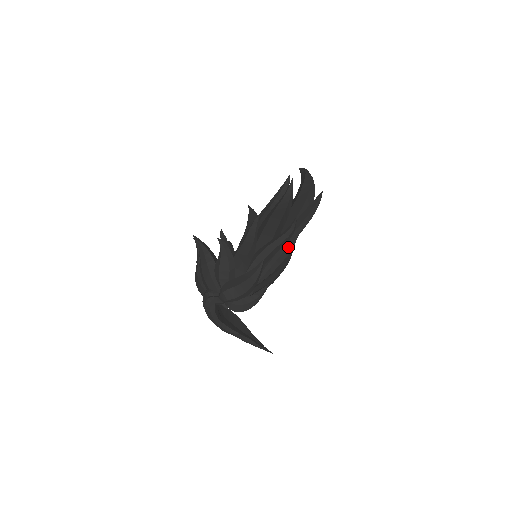
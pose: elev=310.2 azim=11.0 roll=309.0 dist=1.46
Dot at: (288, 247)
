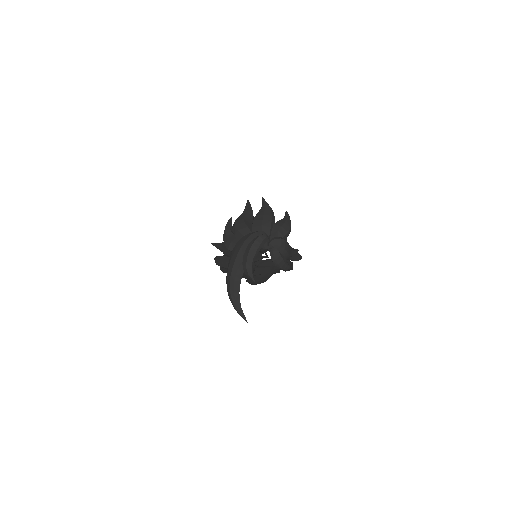
Dot at: occluded
